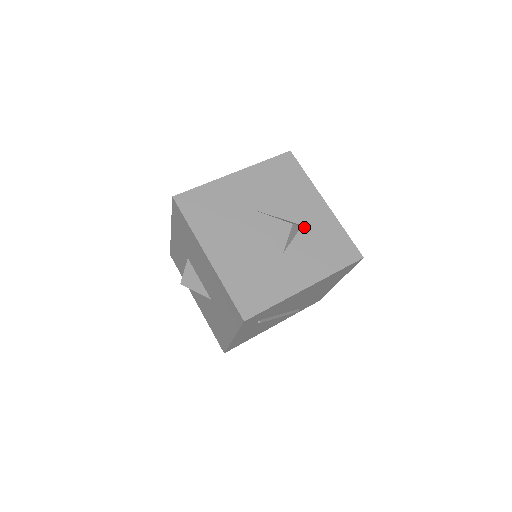
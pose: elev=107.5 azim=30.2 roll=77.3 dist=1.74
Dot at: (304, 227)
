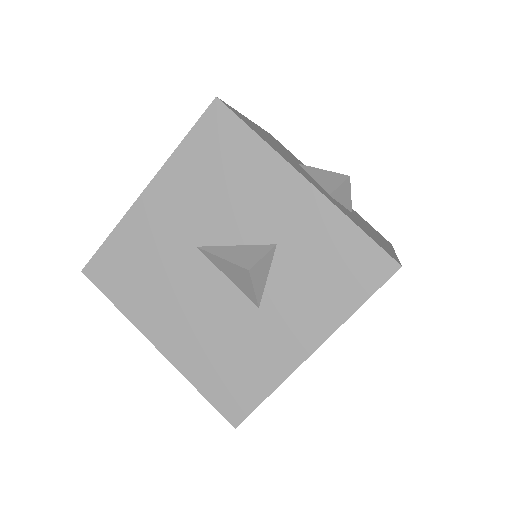
Dot at: (280, 246)
